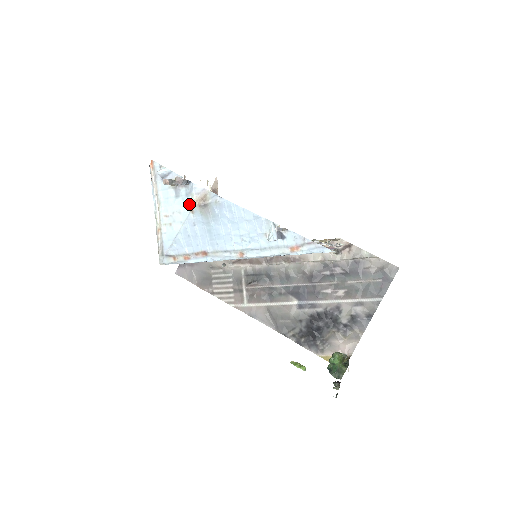
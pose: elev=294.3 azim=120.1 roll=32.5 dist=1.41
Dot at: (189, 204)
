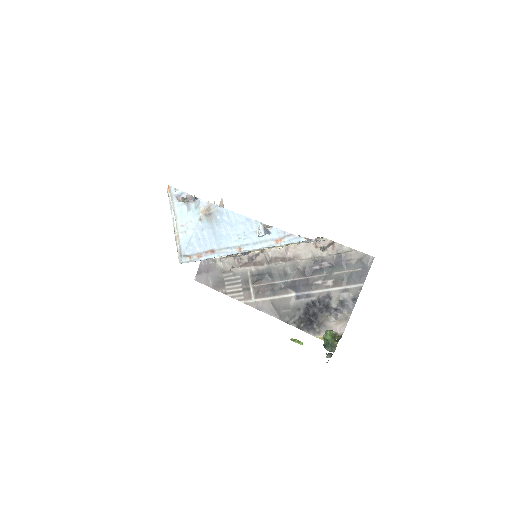
Dot at: (198, 214)
